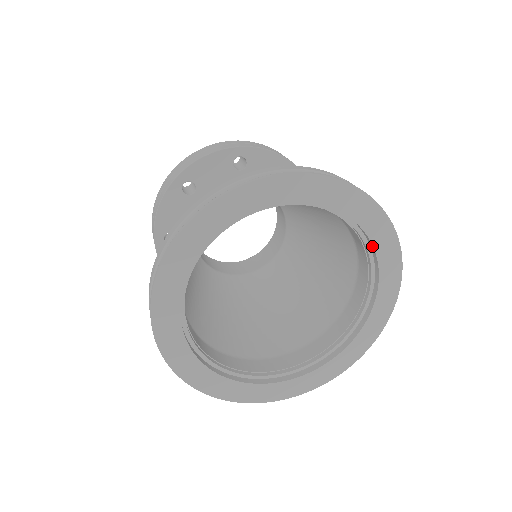
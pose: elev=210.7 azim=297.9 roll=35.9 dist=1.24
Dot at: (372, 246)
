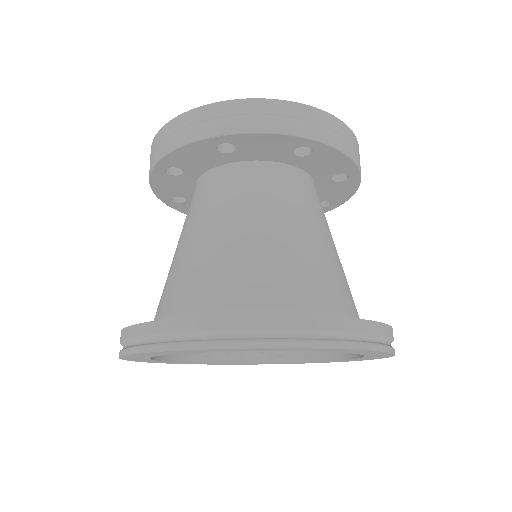
Dot at: occluded
